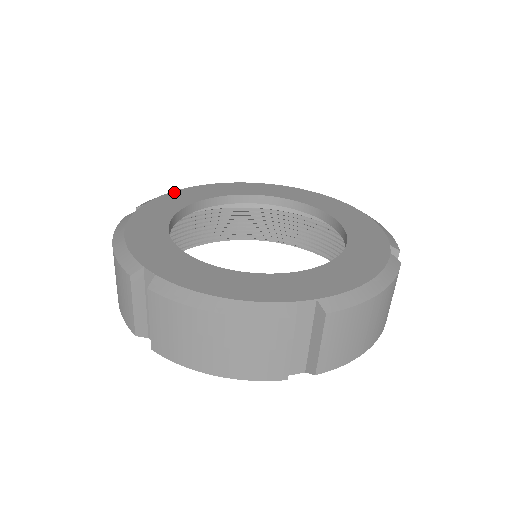
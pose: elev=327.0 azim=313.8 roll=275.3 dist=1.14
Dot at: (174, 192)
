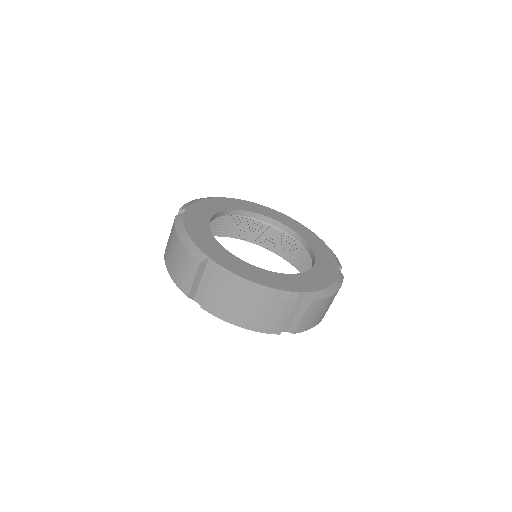
Dot at: (202, 200)
